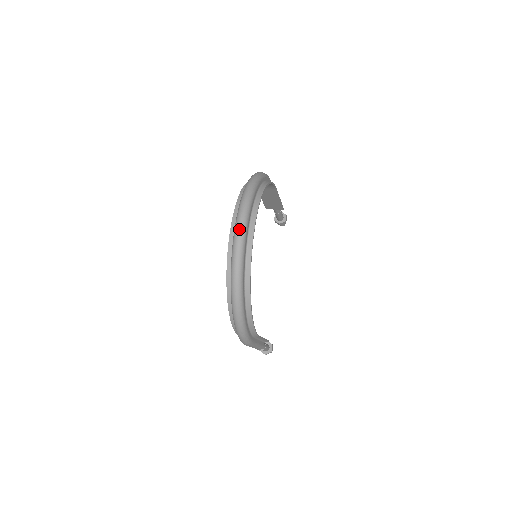
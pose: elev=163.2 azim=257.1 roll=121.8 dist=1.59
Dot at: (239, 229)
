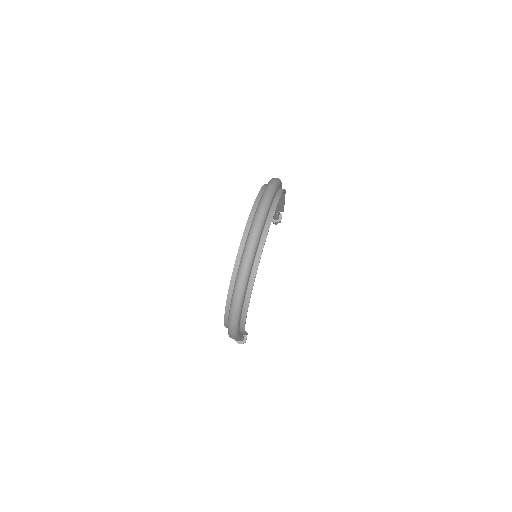
Dot at: (254, 234)
